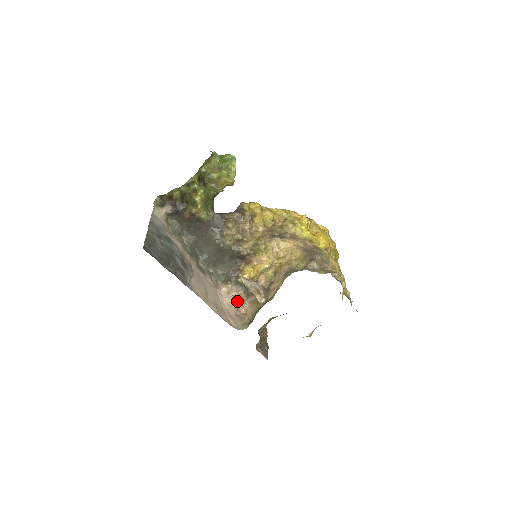
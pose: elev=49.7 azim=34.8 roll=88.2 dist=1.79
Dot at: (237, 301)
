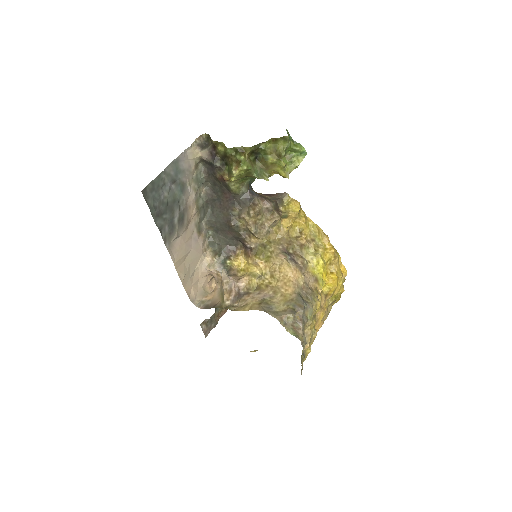
Dot at: (213, 276)
